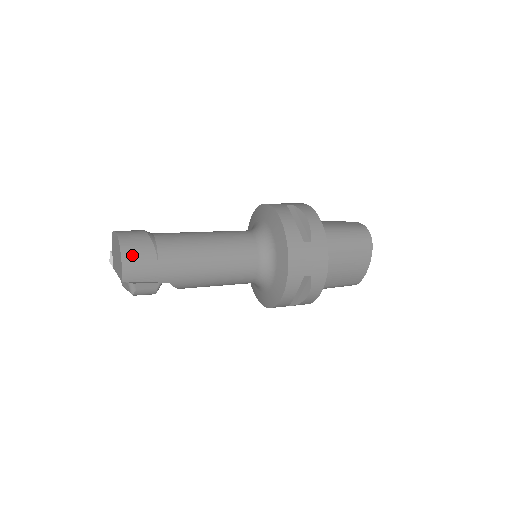
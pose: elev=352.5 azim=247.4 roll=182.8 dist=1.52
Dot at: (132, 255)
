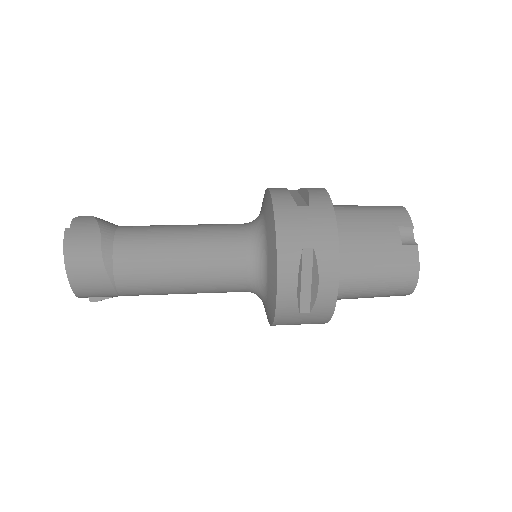
Dot at: (85, 289)
